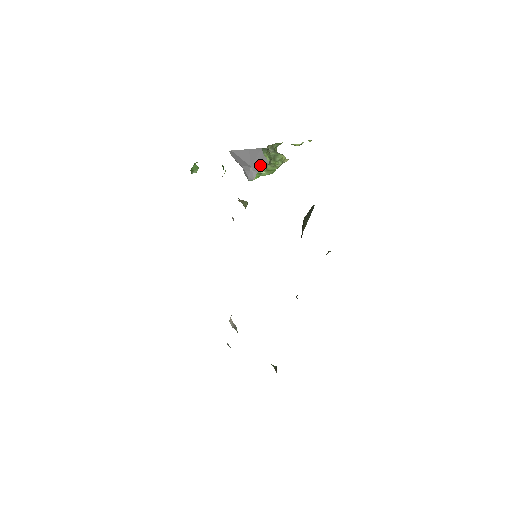
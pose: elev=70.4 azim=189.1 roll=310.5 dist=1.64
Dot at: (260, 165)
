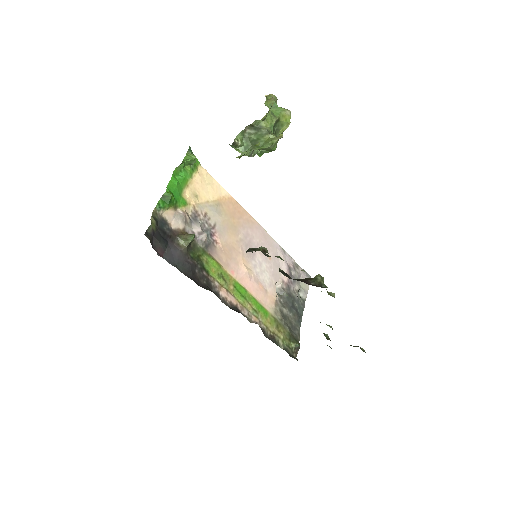
Dot at: occluded
